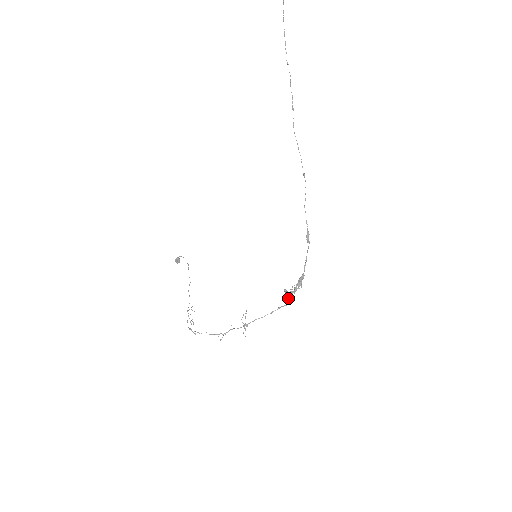
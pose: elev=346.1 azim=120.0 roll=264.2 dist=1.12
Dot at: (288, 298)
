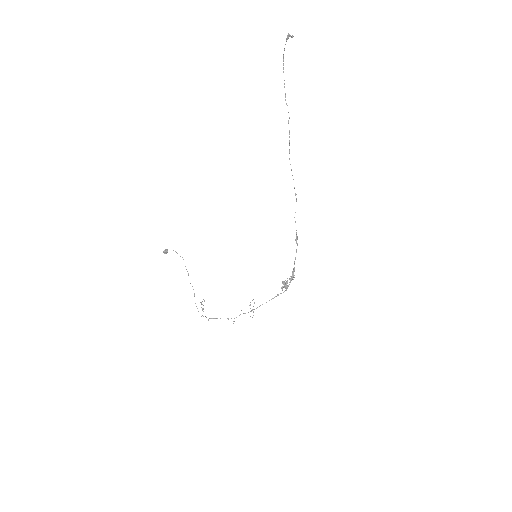
Dot at: (283, 286)
